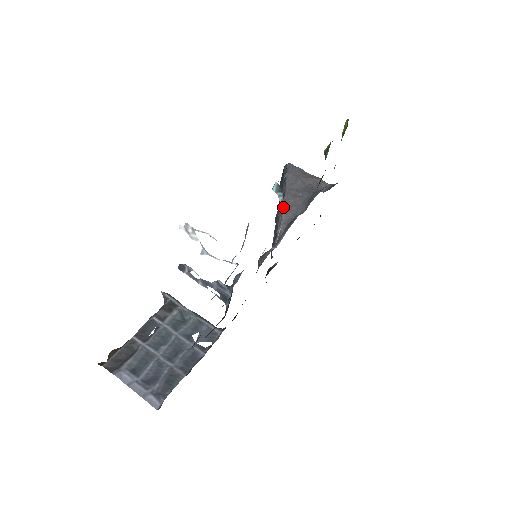
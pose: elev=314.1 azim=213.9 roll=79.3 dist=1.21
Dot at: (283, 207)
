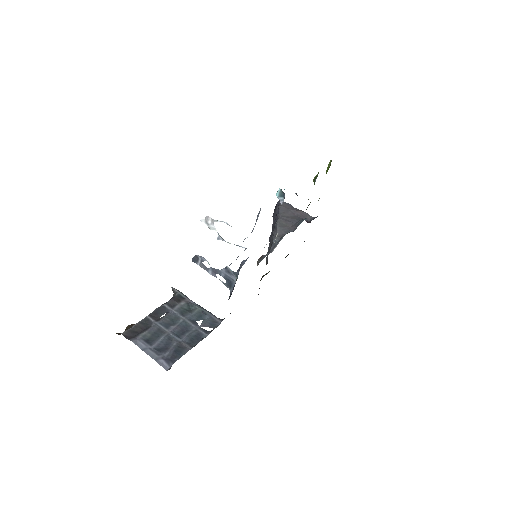
Dot at: (277, 226)
